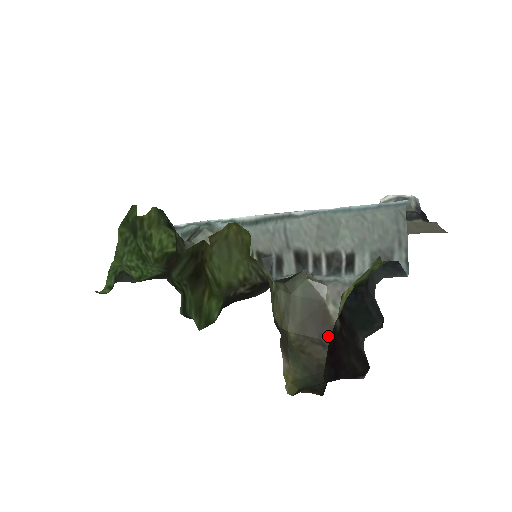
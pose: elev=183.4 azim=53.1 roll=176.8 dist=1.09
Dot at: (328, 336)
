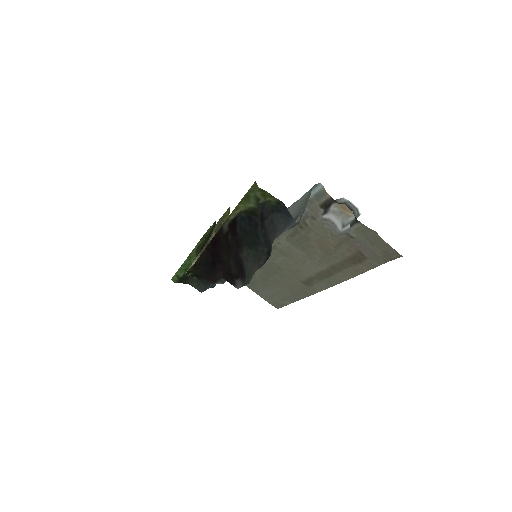
Dot at: occluded
